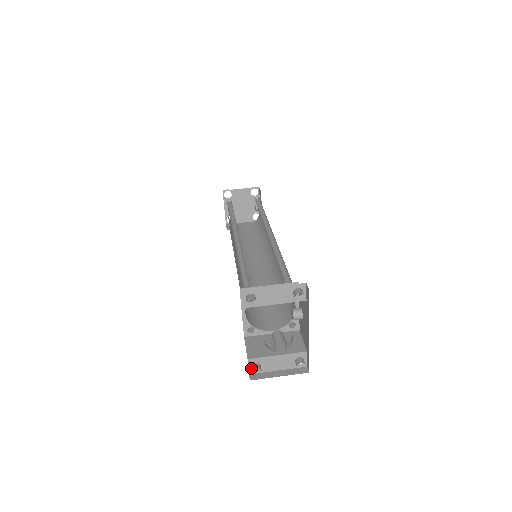
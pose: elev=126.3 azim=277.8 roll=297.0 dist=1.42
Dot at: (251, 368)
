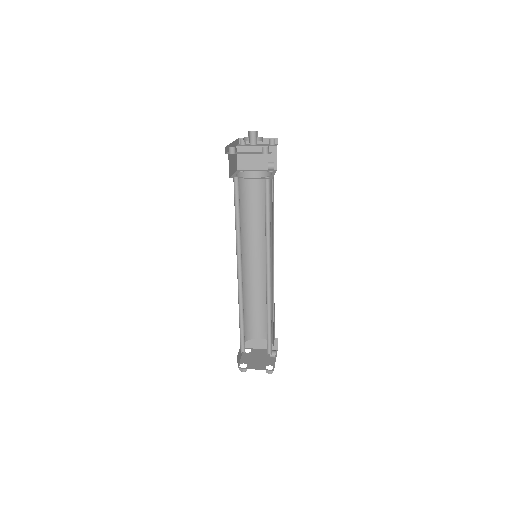
Dot at: occluded
